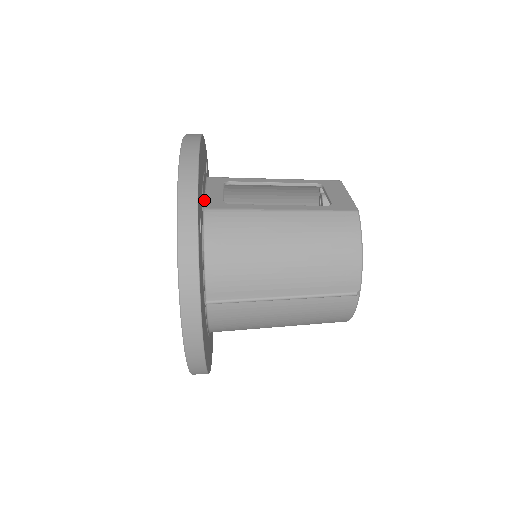
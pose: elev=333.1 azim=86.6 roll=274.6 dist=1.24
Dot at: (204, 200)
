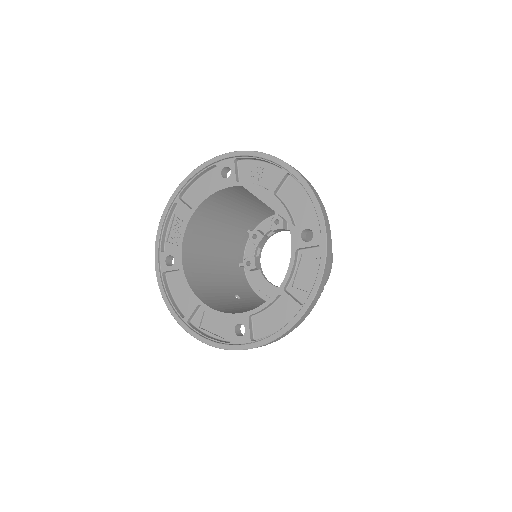
Dot at: occluded
